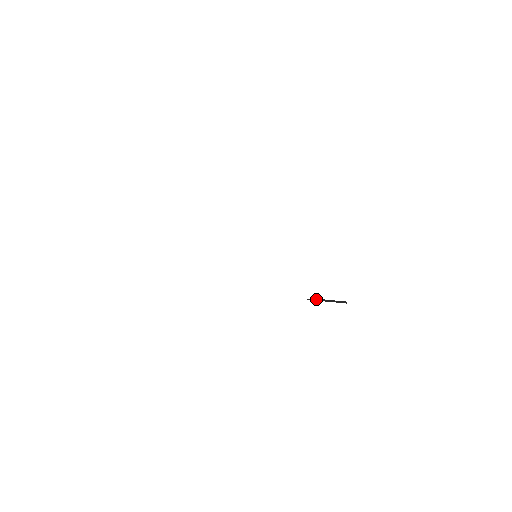
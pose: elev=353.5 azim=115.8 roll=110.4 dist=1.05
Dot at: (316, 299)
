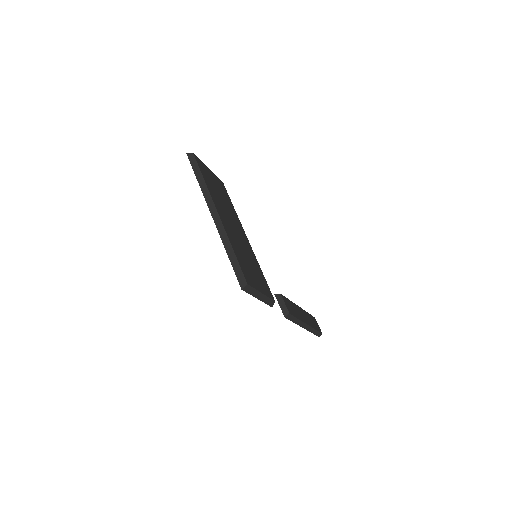
Dot at: (280, 297)
